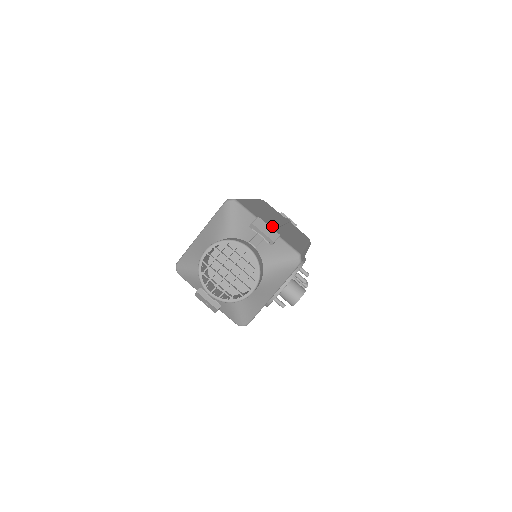
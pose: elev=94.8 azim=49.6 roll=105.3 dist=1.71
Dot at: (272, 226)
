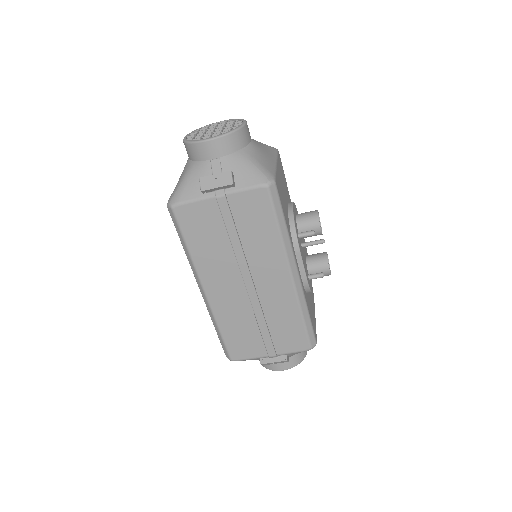
Dot at: (271, 350)
